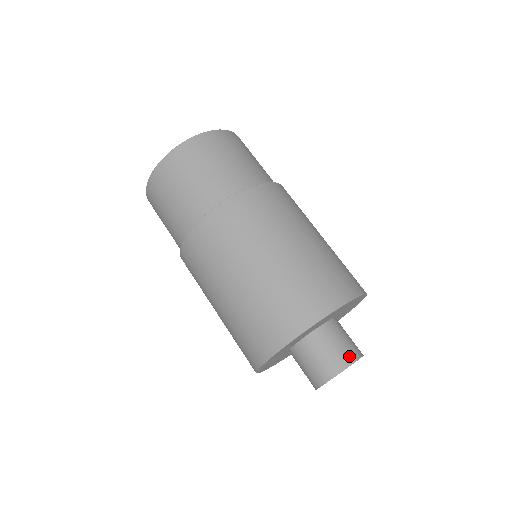
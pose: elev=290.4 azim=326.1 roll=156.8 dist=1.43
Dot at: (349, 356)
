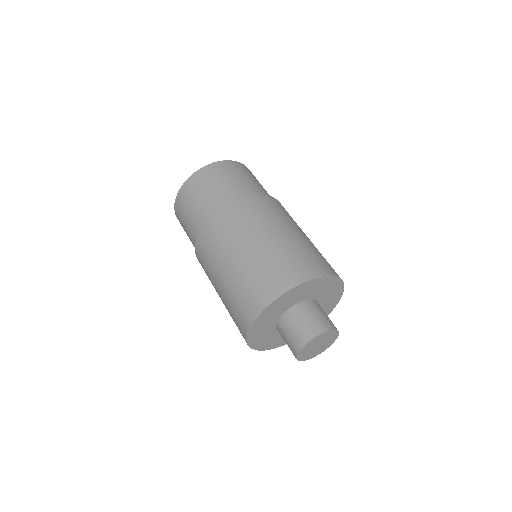
Dot at: (329, 324)
